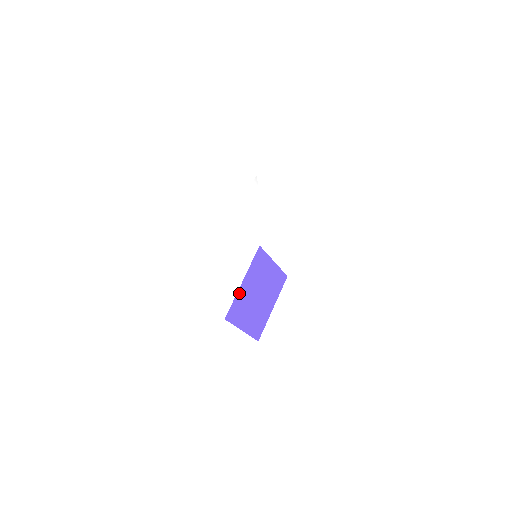
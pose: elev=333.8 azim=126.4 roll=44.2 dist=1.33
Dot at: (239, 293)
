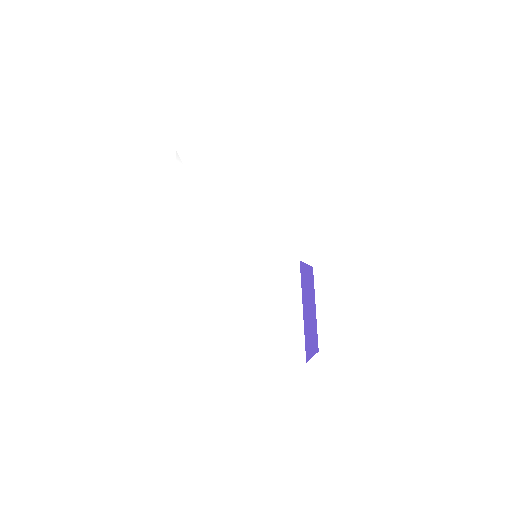
Dot at: (304, 325)
